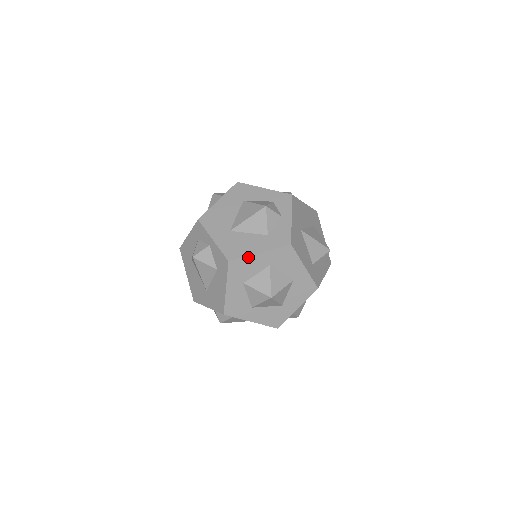
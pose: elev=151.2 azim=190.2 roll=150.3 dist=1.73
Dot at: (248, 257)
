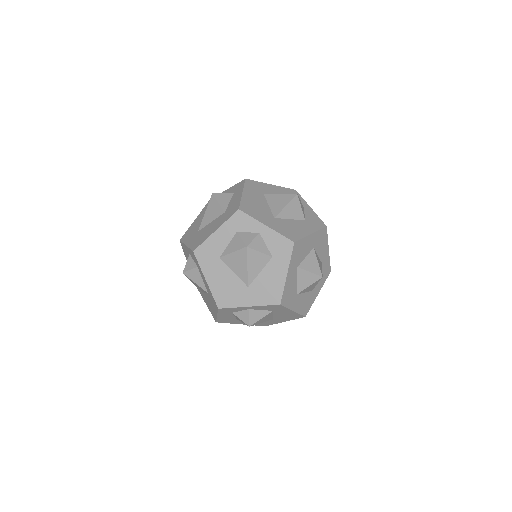
Dot at: (285, 286)
